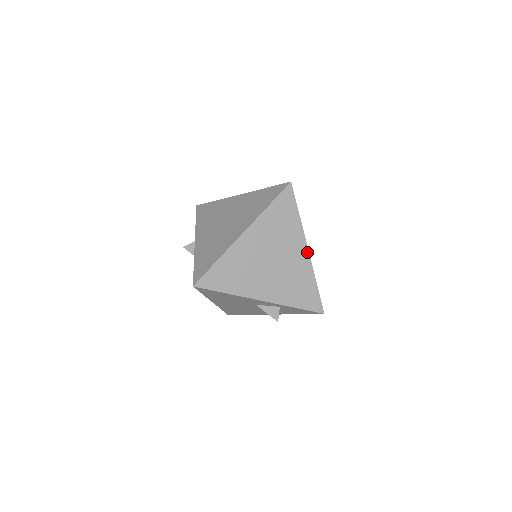
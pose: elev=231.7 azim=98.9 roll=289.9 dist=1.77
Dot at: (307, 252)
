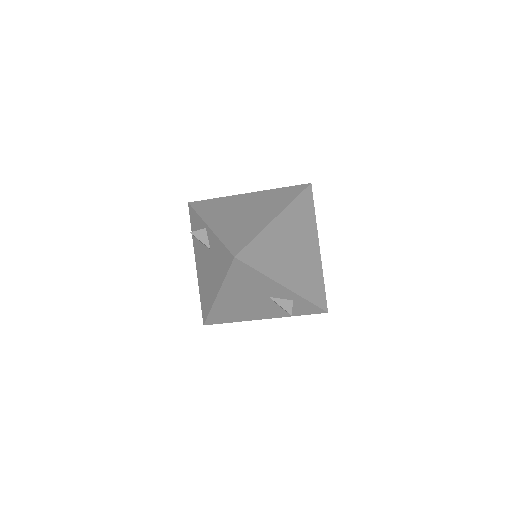
Dot at: (319, 250)
